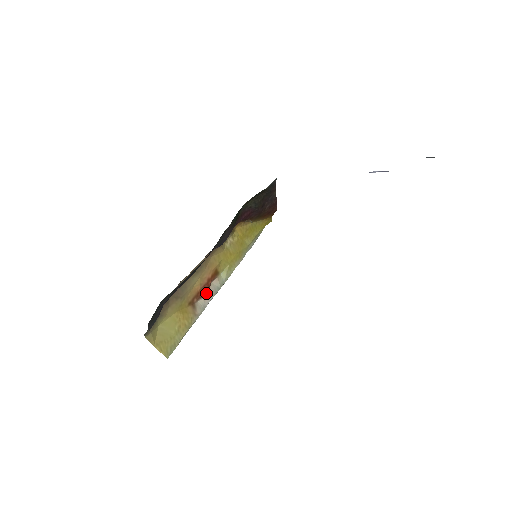
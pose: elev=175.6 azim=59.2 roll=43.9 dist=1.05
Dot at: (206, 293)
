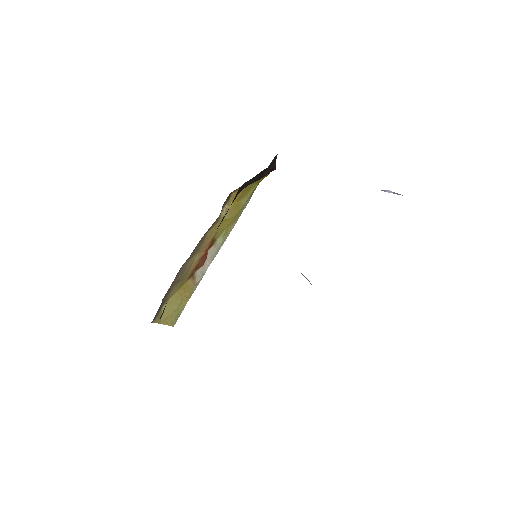
Dot at: (204, 262)
